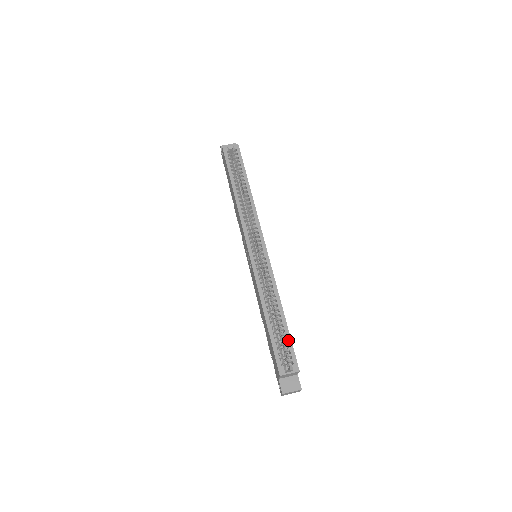
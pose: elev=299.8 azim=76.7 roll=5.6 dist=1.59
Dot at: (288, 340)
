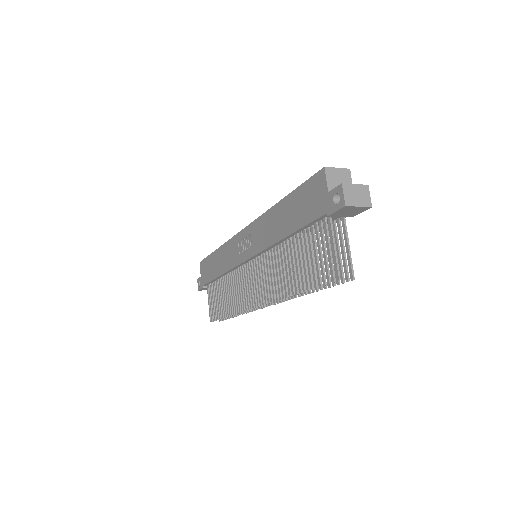
Dot at: occluded
